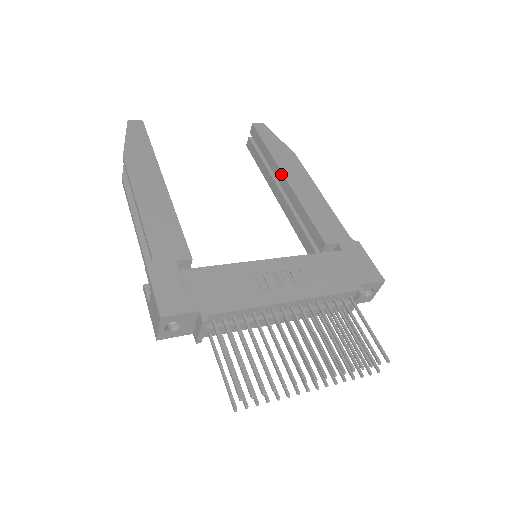
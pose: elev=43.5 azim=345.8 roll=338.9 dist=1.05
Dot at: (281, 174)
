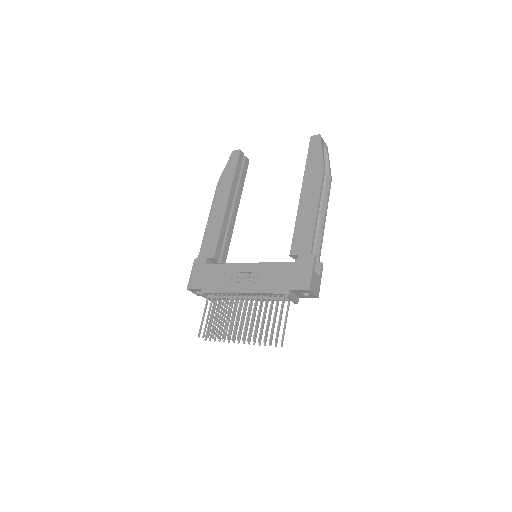
Dot at: (302, 190)
